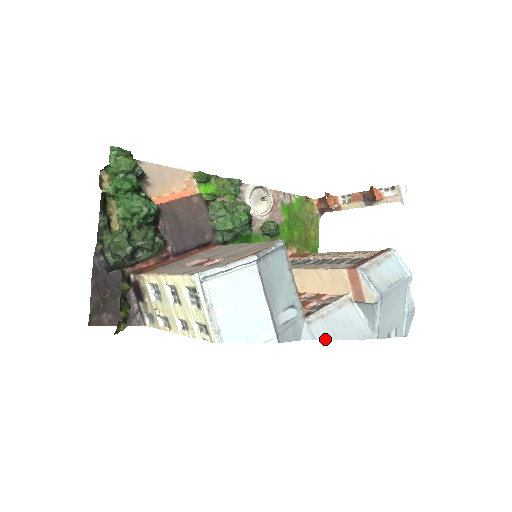
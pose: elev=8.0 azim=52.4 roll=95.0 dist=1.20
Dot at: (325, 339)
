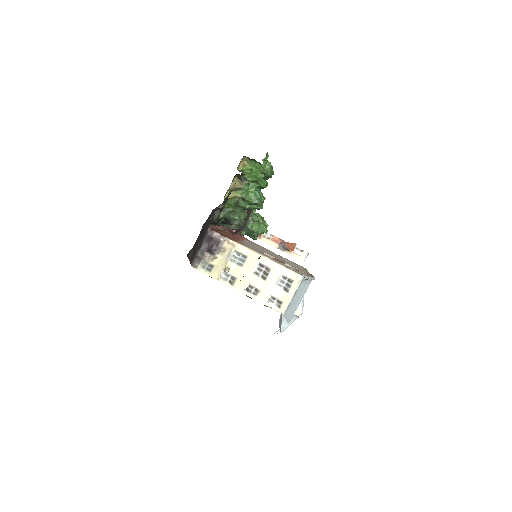
Dot at: (279, 326)
